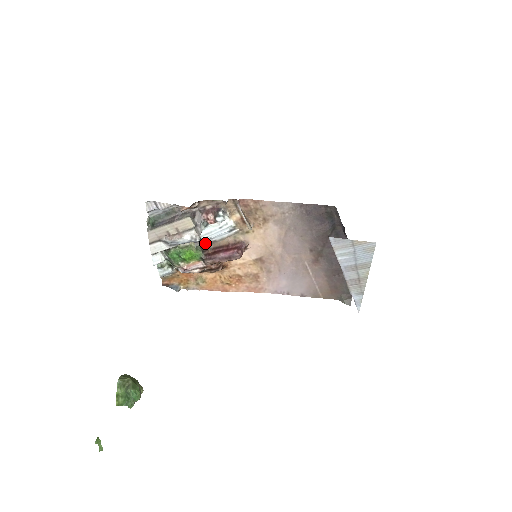
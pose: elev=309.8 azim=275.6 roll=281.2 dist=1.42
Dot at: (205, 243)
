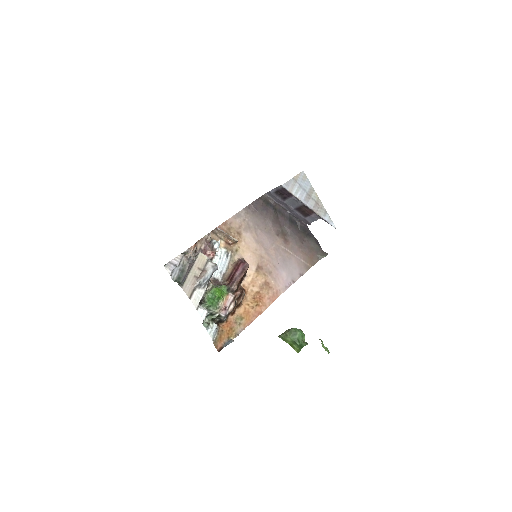
Dot at: (219, 282)
